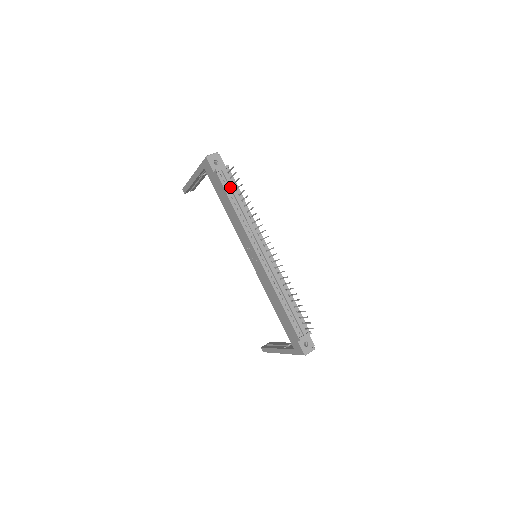
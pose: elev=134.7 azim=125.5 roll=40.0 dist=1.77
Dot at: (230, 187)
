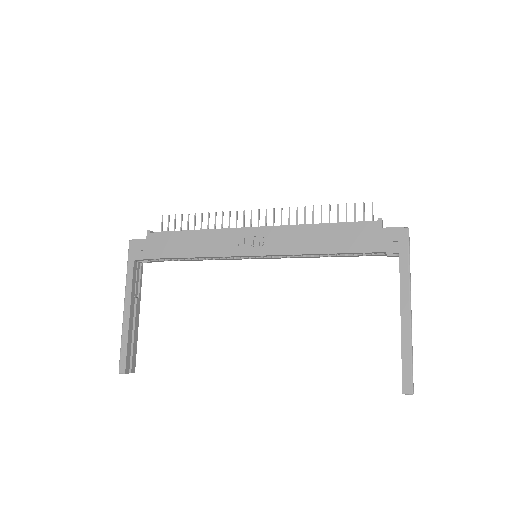
Dot at: (173, 231)
